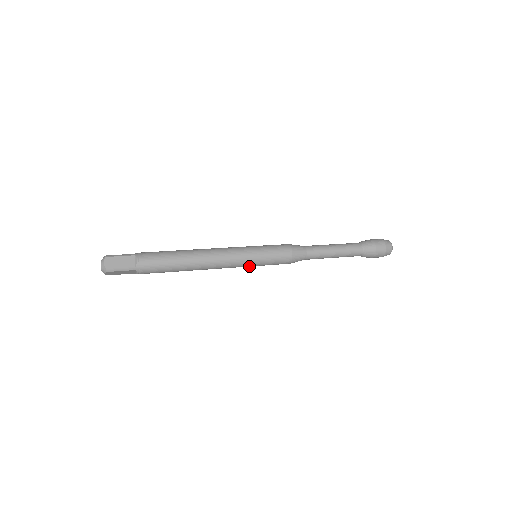
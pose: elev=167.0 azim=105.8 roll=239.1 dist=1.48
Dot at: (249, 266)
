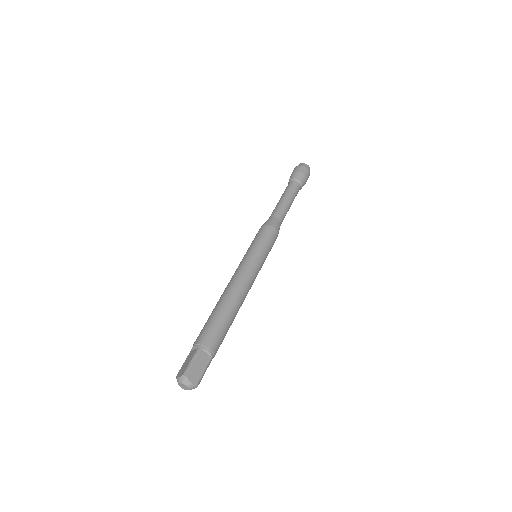
Dot at: occluded
